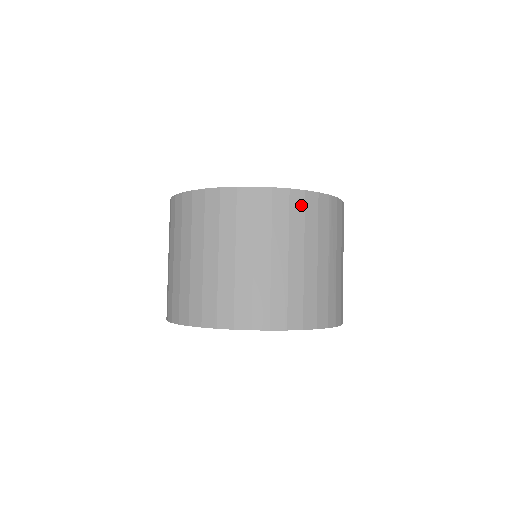
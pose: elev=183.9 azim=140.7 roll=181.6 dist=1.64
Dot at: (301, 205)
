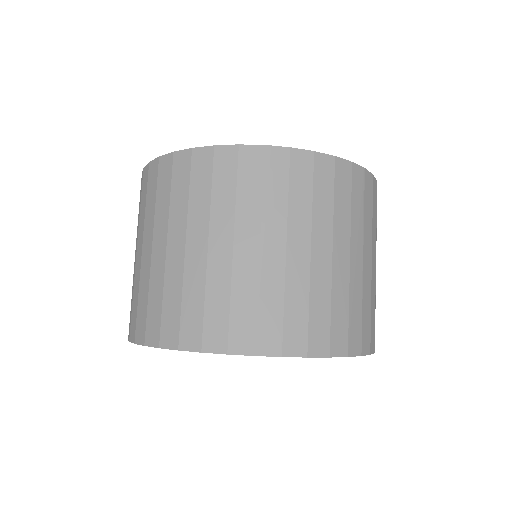
Dot at: (207, 168)
